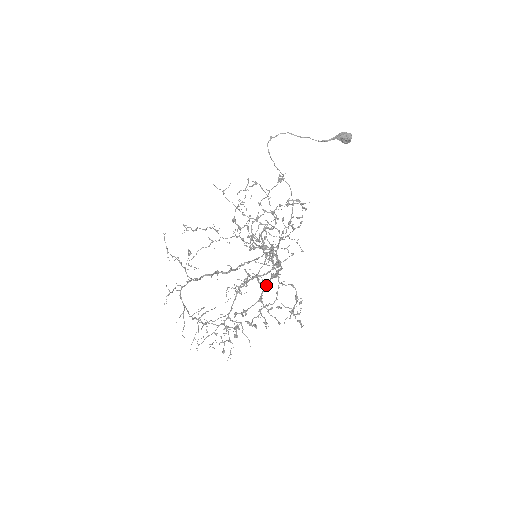
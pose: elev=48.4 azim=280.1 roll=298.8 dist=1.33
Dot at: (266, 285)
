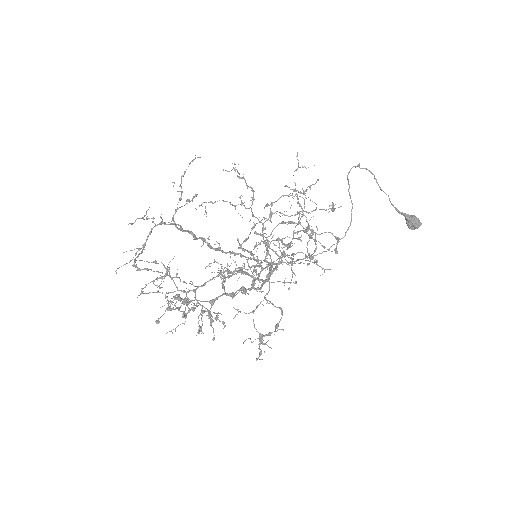
Dot at: occluded
